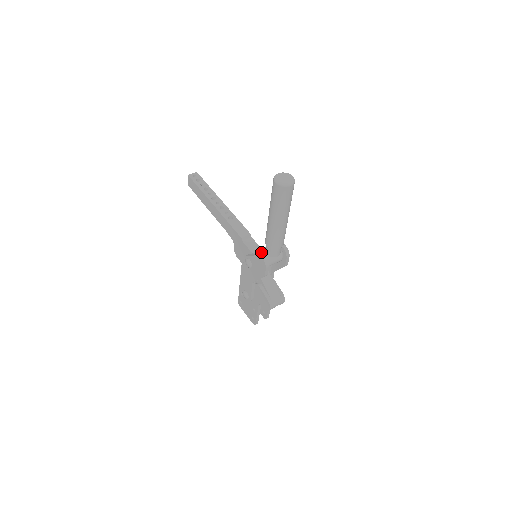
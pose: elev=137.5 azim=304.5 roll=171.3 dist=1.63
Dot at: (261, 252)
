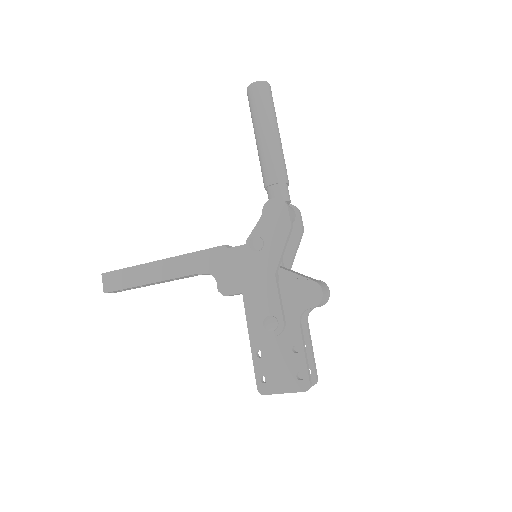
Dot at: (268, 201)
